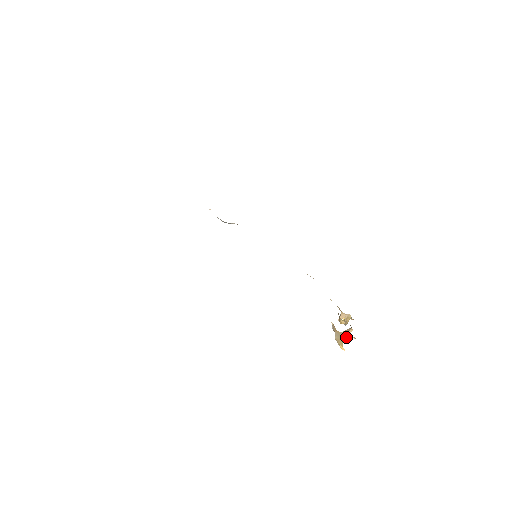
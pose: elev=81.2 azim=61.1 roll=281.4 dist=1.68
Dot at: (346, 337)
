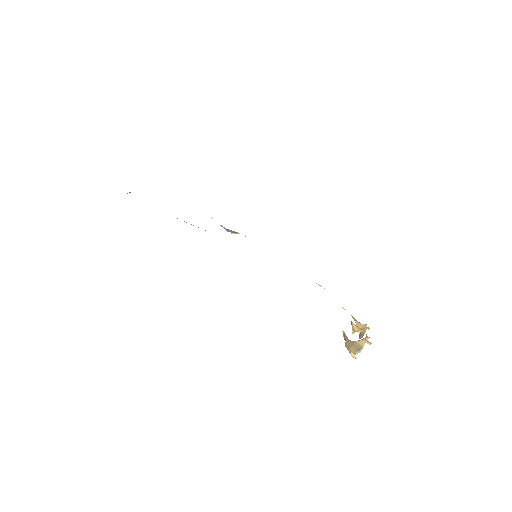
Dot at: (360, 347)
